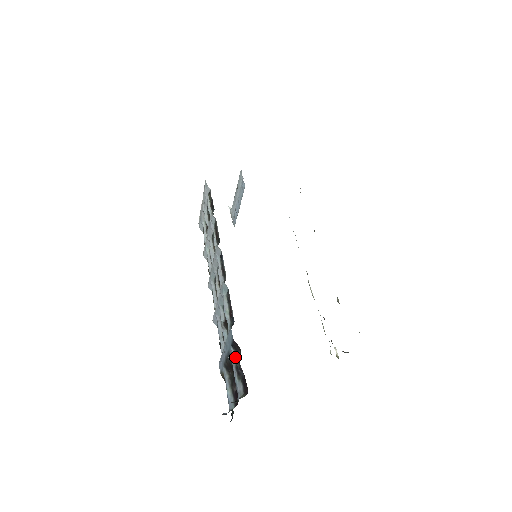
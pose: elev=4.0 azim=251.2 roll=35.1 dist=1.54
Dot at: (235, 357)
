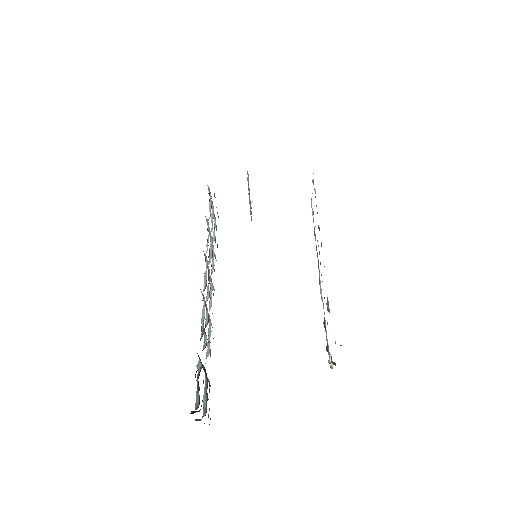
Dot at: (199, 367)
